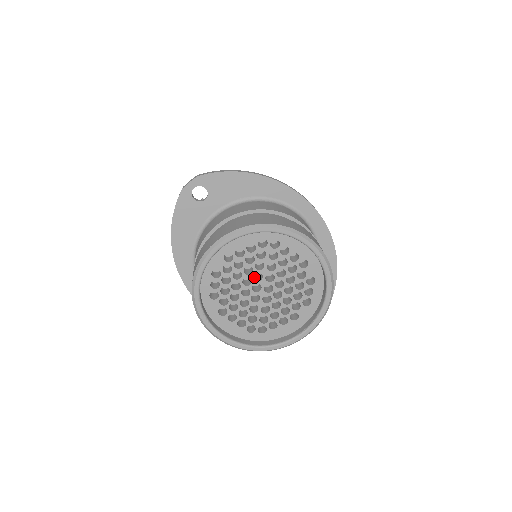
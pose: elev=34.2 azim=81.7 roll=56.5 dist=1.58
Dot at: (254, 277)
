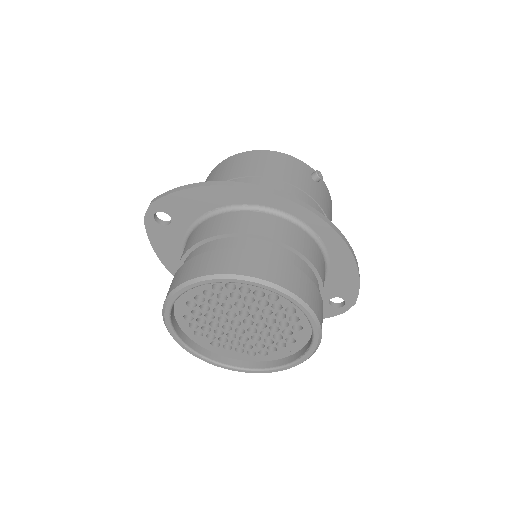
Dot at: (230, 312)
